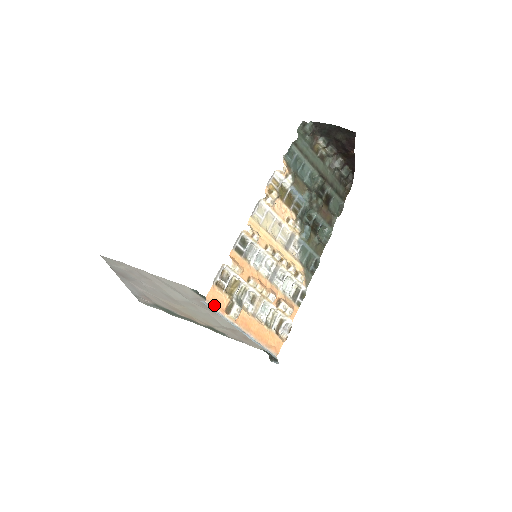
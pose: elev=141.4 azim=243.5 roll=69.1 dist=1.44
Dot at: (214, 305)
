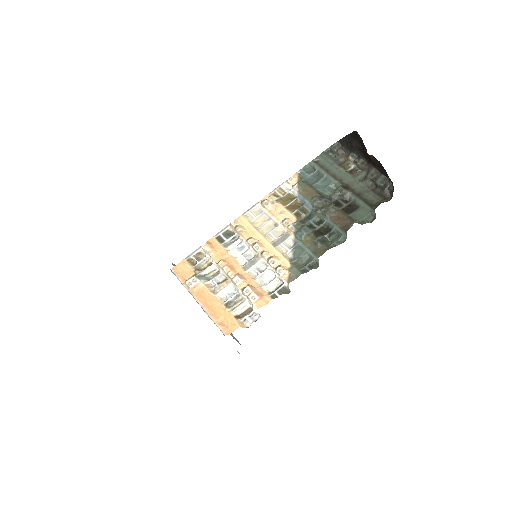
Dot at: (178, 274)
